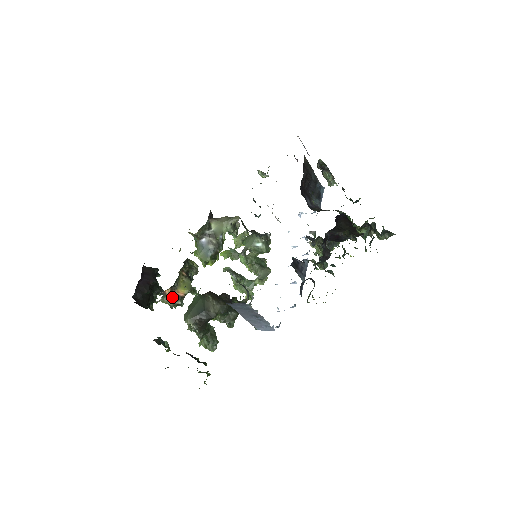
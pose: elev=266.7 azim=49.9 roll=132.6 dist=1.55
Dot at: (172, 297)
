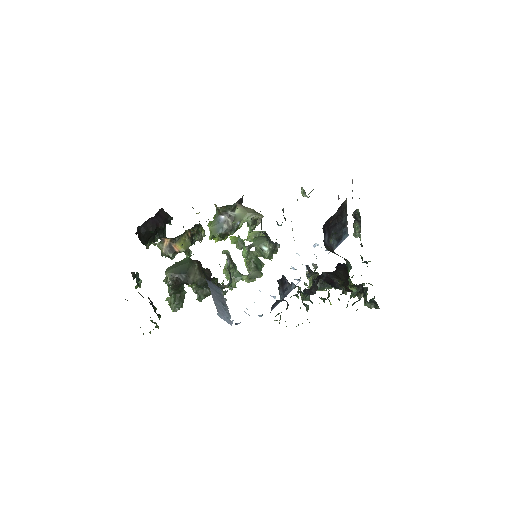
Dot at: (168, 247)
